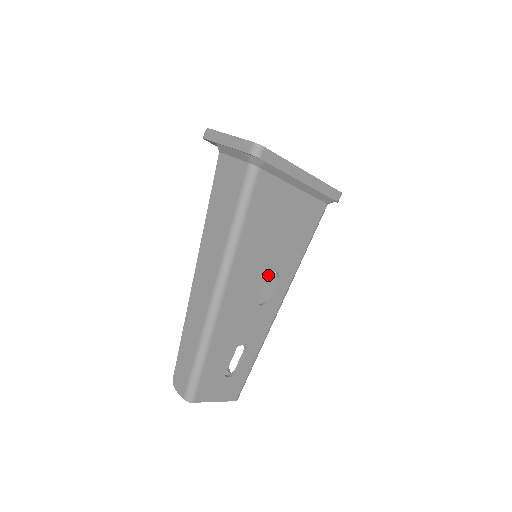
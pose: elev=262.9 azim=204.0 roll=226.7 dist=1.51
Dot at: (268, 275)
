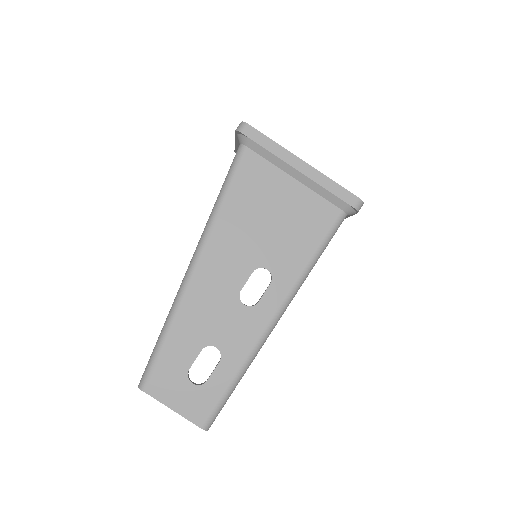
Dot at: occluded
